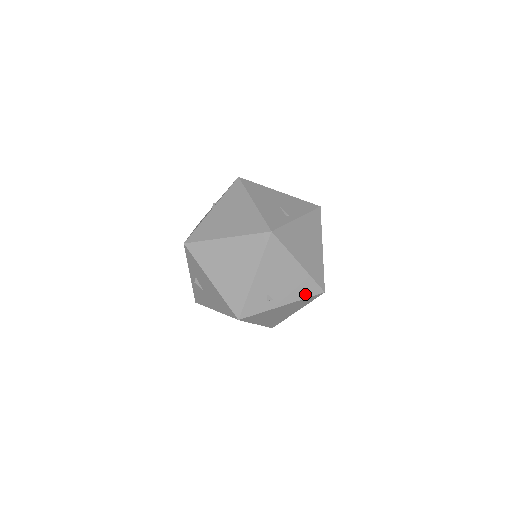
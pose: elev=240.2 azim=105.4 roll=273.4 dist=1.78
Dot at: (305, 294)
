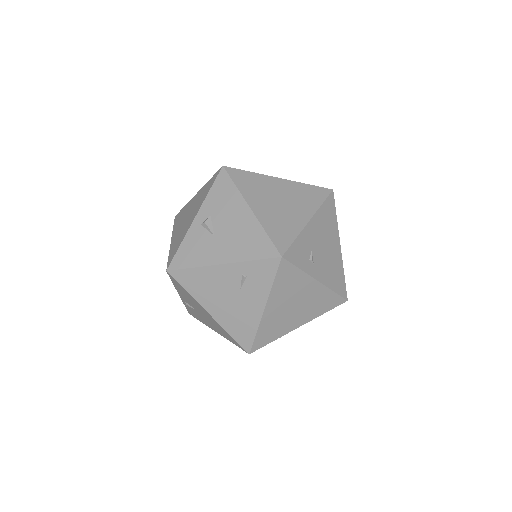
Dot at: (335, 286)
